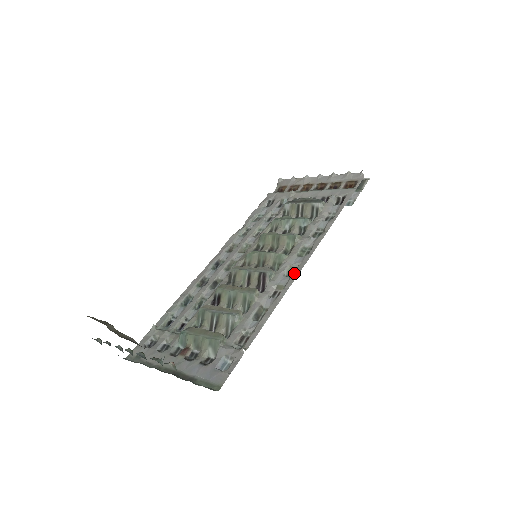
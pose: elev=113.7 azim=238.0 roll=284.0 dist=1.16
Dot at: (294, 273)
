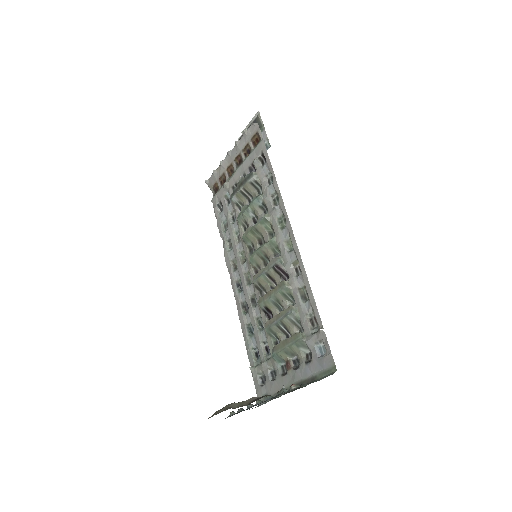
Dot at: (293, 245)
